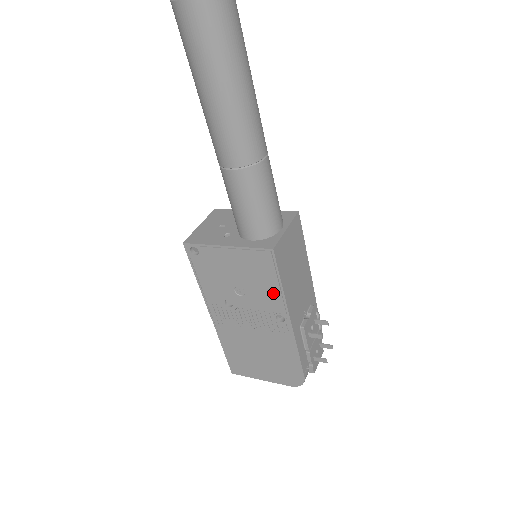
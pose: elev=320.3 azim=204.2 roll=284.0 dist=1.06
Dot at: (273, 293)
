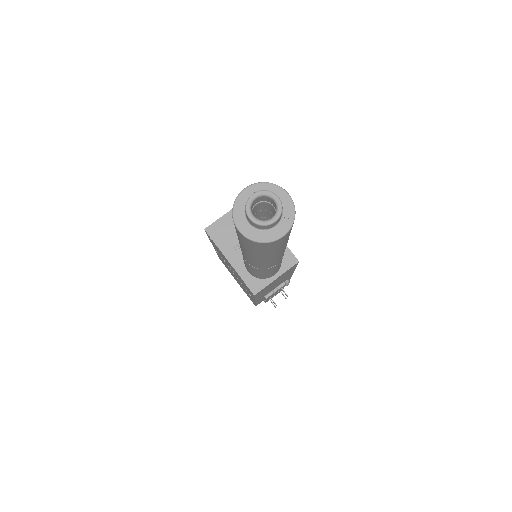
Dot at: (249, 292)
